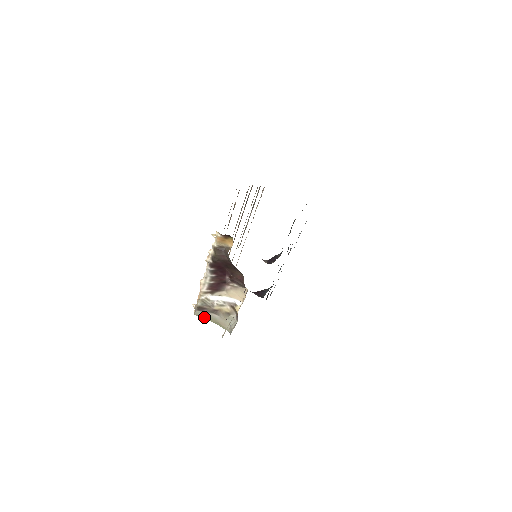
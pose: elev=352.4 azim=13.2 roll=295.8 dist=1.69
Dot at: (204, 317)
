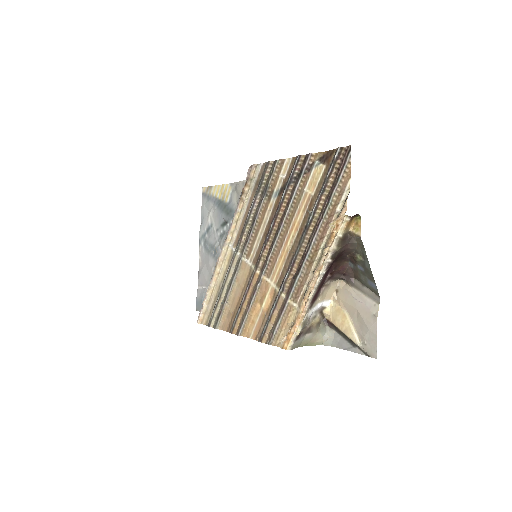
Dot at: (297, 346)
